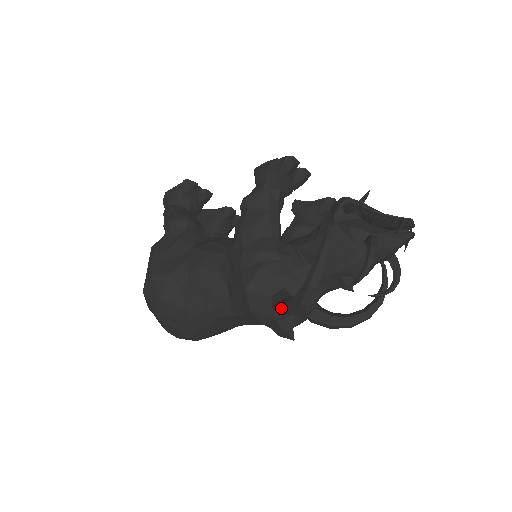
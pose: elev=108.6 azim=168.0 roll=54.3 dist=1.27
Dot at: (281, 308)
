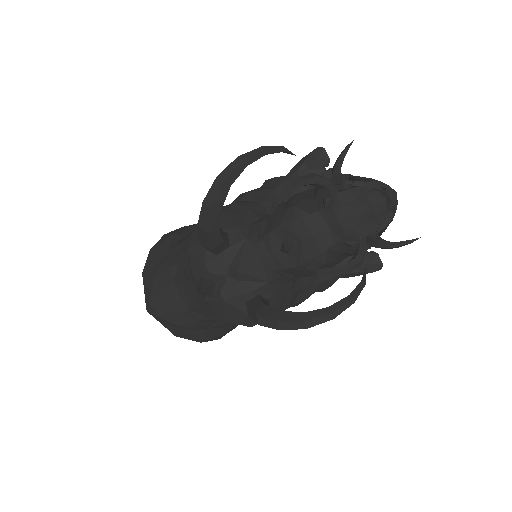
Dot at: occluded
